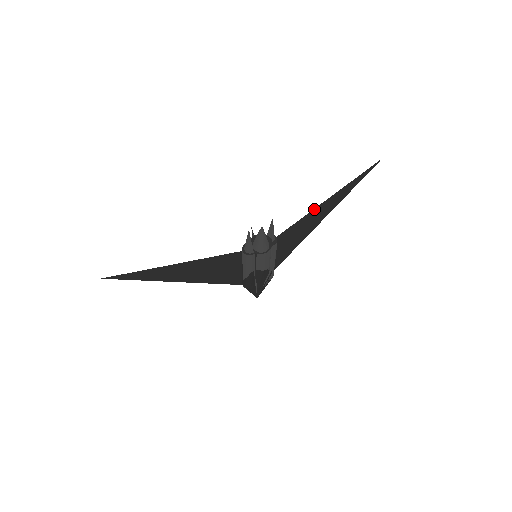
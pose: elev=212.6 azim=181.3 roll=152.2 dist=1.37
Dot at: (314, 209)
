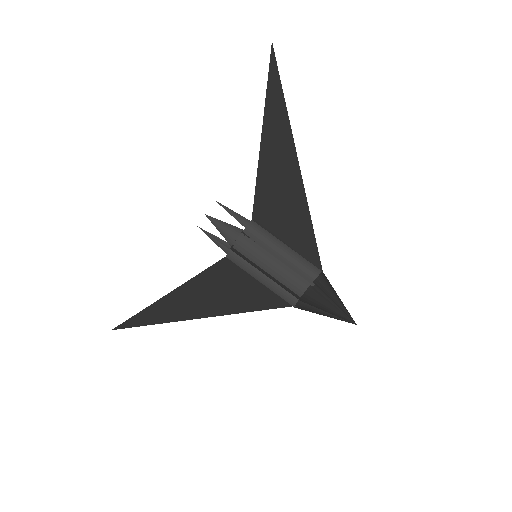
Dot at: (260, 160)
